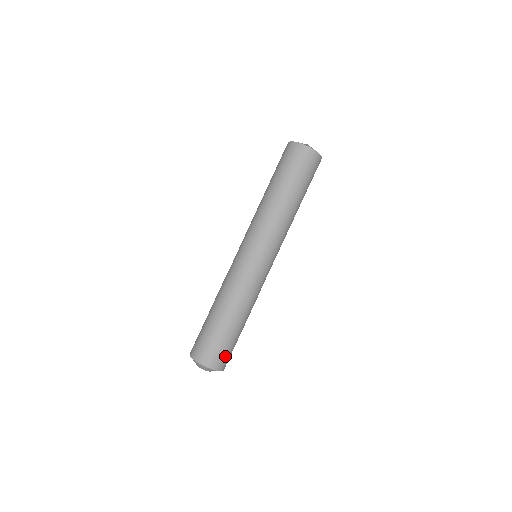
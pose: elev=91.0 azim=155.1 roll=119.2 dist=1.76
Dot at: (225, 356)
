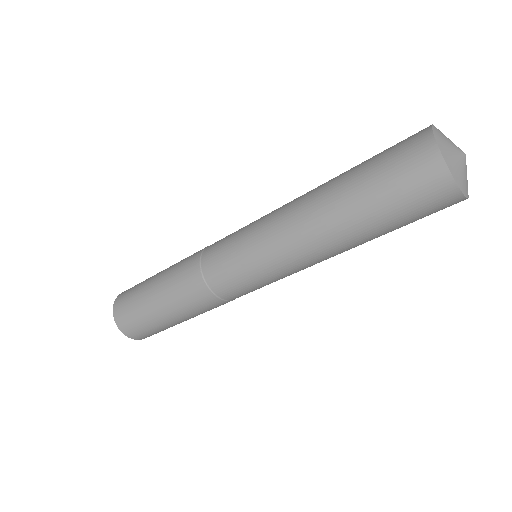
Dot at: (157, 332)
